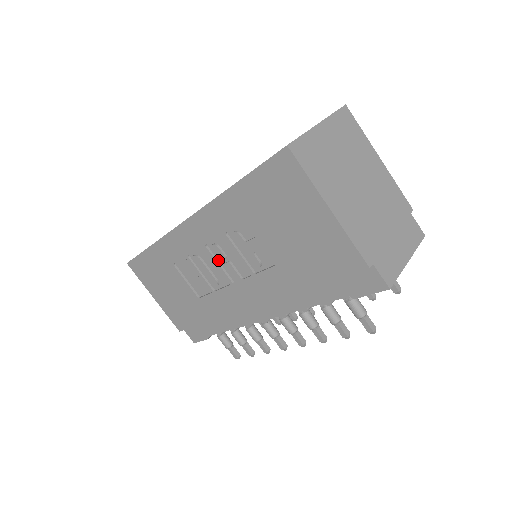
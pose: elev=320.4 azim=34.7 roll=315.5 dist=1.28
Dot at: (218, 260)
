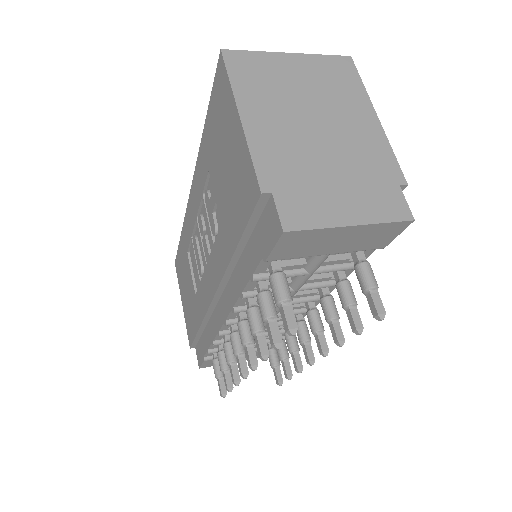
Dot at: (201, 234)
